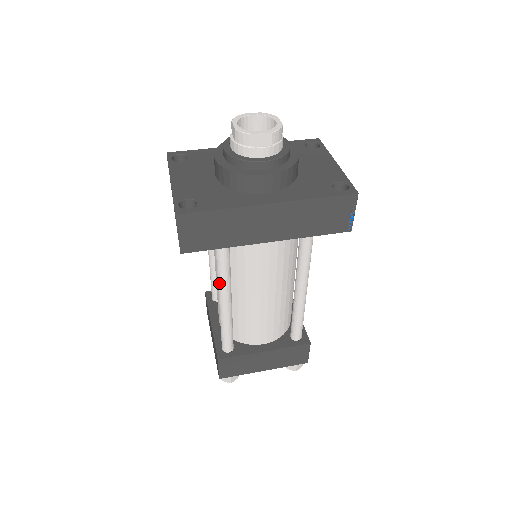
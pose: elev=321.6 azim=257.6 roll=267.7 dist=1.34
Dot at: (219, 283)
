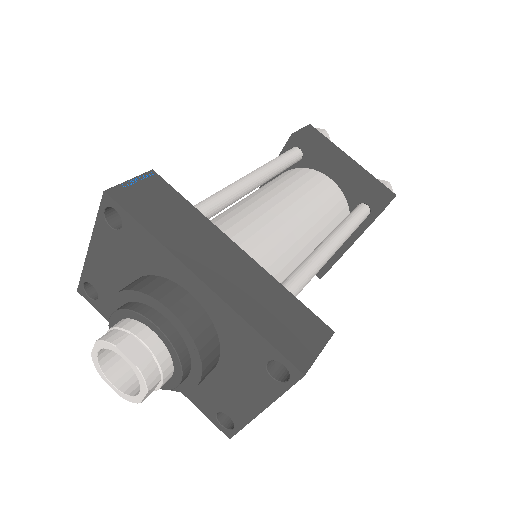
Dot at: occluded
